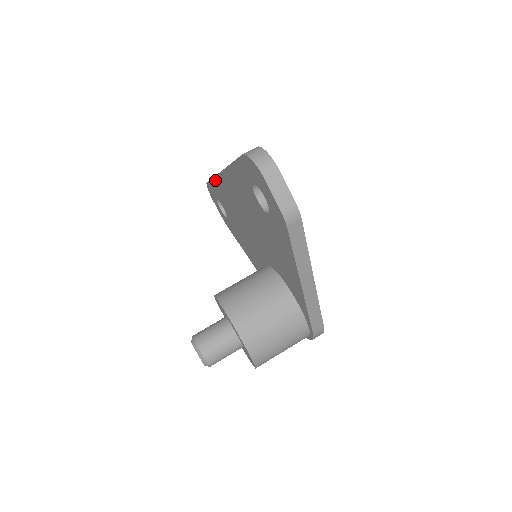
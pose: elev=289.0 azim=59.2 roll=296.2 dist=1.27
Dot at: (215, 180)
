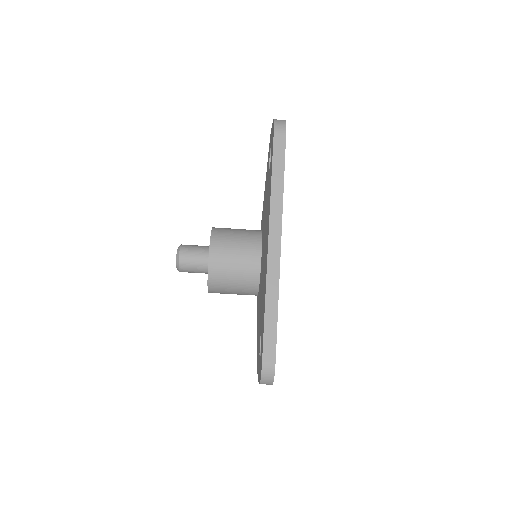
Dot at: (270, 196)
